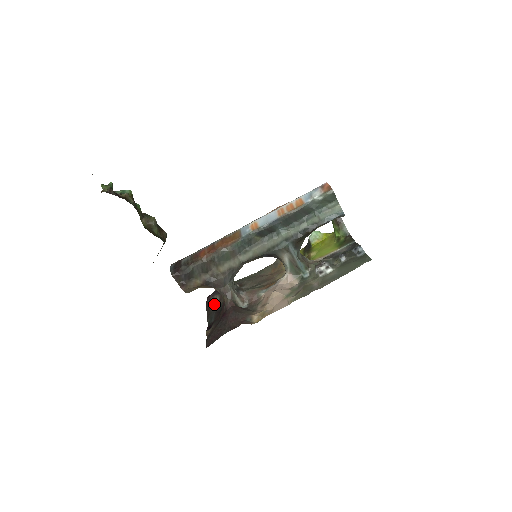
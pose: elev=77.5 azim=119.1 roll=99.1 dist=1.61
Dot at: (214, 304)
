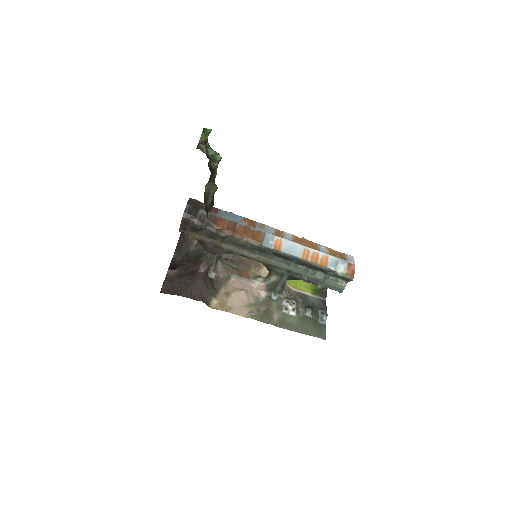
Dot at: (189, 243)
